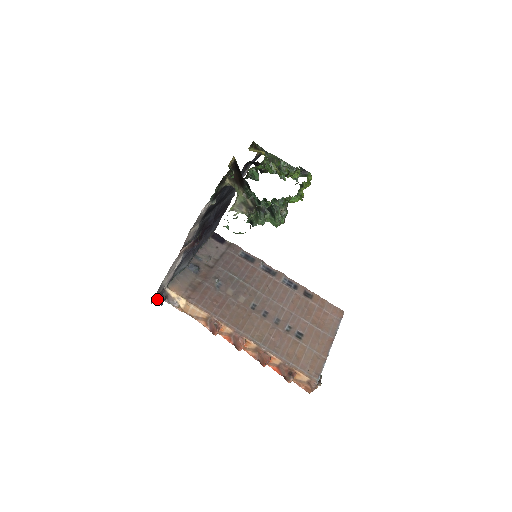
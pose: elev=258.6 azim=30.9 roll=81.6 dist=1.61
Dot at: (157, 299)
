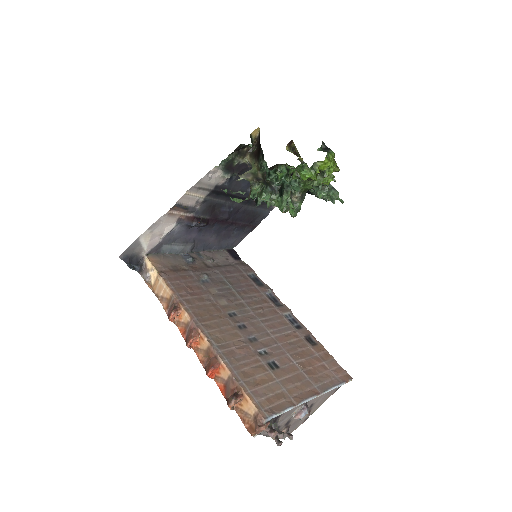
Dot at: (129, 259)
